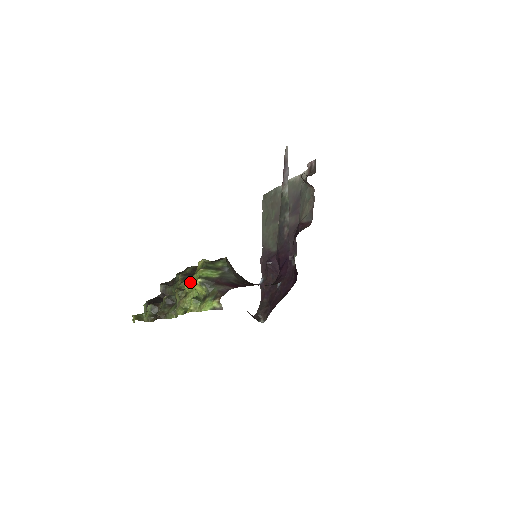
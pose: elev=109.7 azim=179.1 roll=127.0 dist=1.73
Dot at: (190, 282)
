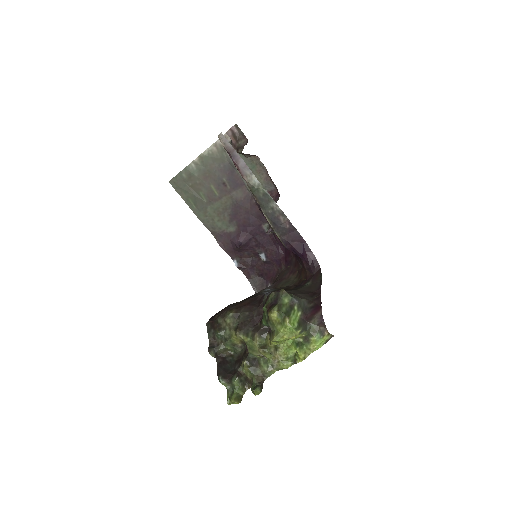
Dot at: (283, 338)
